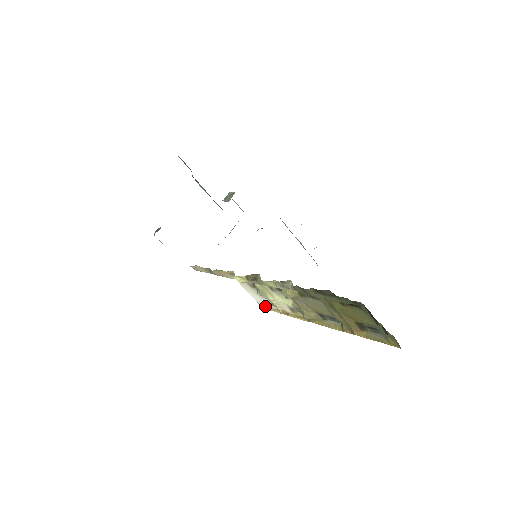
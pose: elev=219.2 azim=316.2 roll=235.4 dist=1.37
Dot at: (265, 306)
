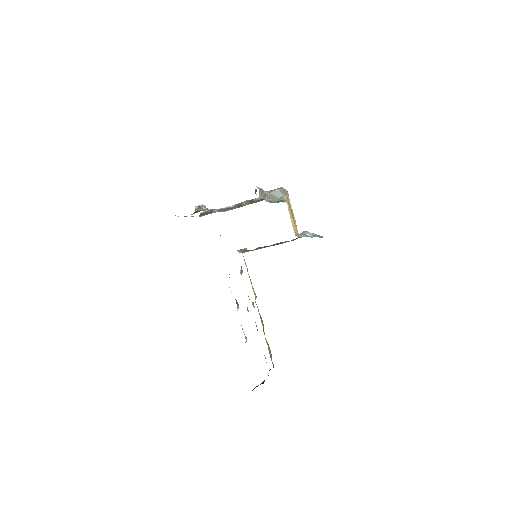
Dot at: (243, 256)
